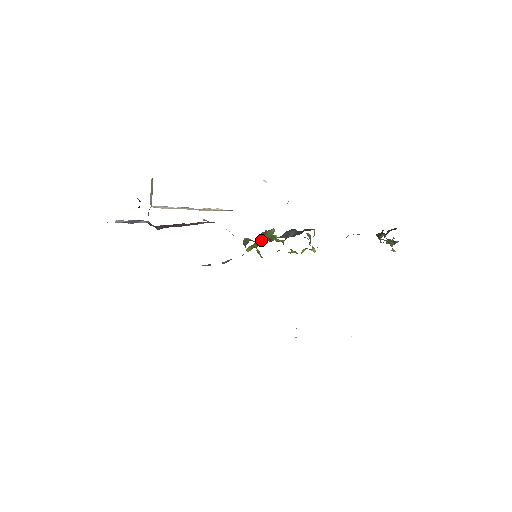
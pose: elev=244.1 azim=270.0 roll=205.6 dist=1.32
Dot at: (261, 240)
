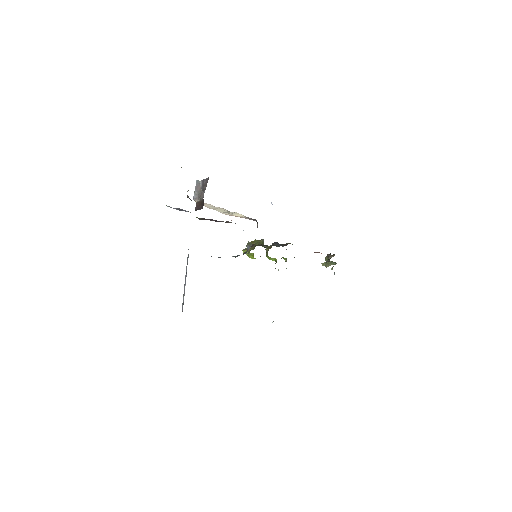
Dot at: (259, 245)
